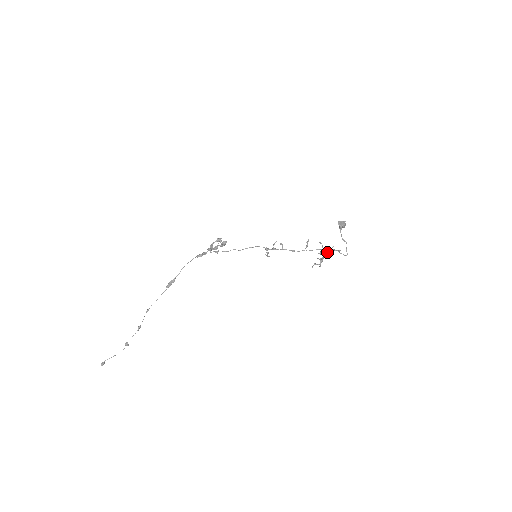
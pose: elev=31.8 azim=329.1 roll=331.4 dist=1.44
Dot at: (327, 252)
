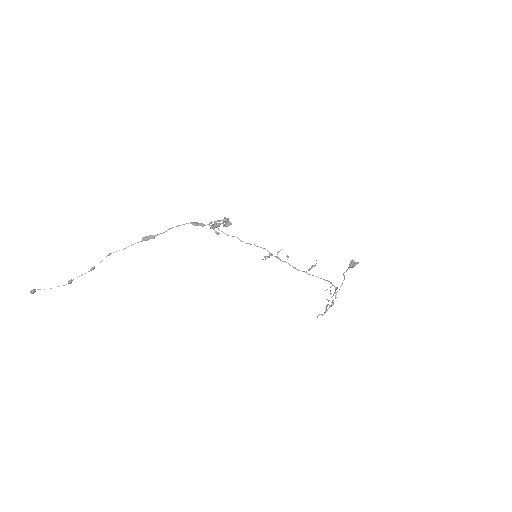
Dot at: occluded
